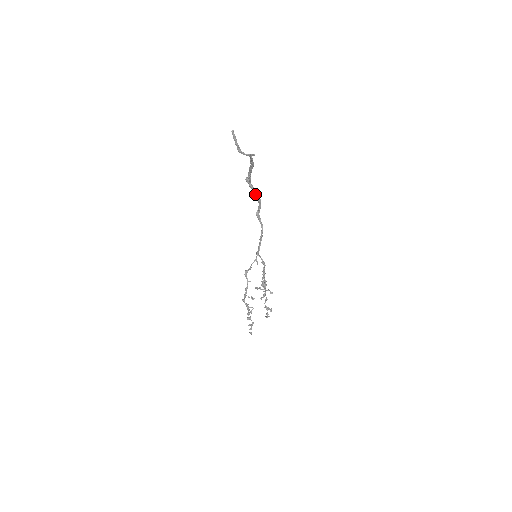
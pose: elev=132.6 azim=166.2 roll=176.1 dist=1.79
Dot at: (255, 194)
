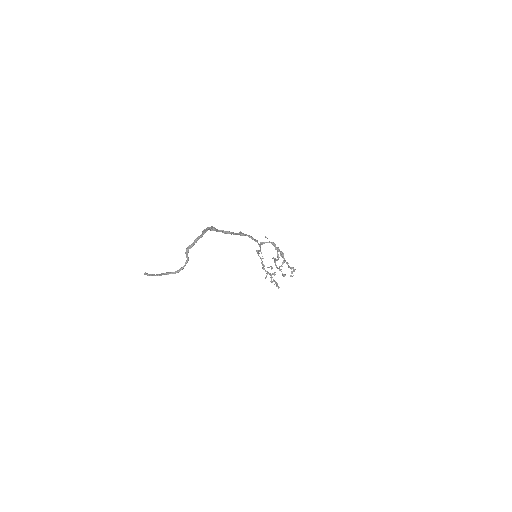
Dot at: (226, 233)
